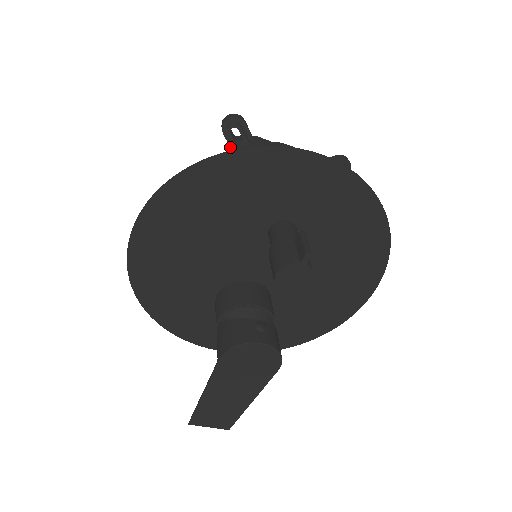
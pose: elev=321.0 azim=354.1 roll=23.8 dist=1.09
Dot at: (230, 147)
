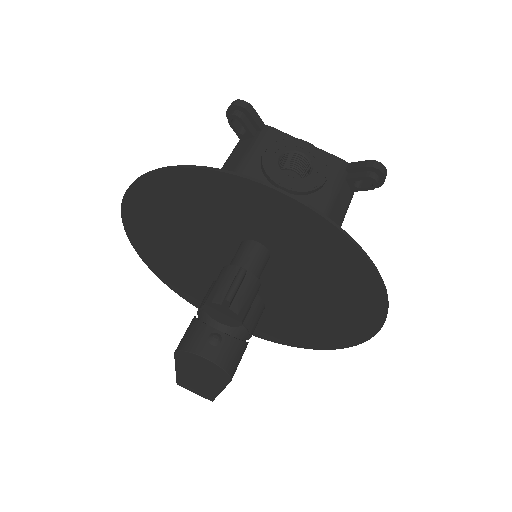
Dot at: occluded
